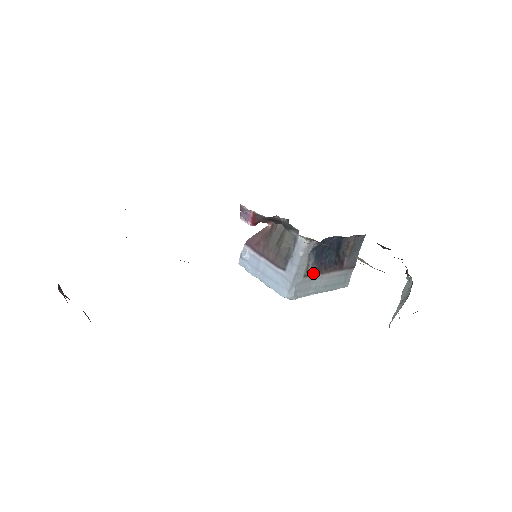
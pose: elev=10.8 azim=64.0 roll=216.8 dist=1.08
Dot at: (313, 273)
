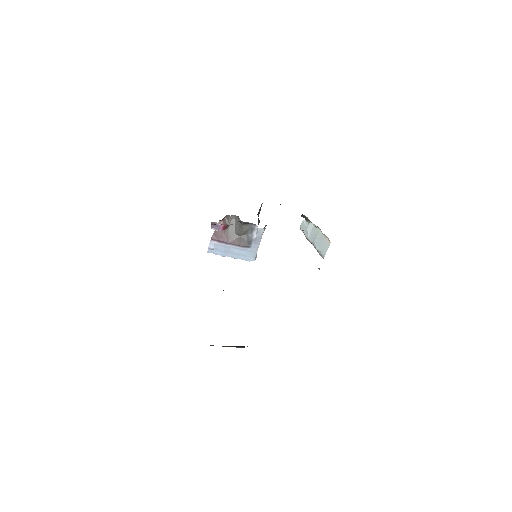
Dot at: occluded
